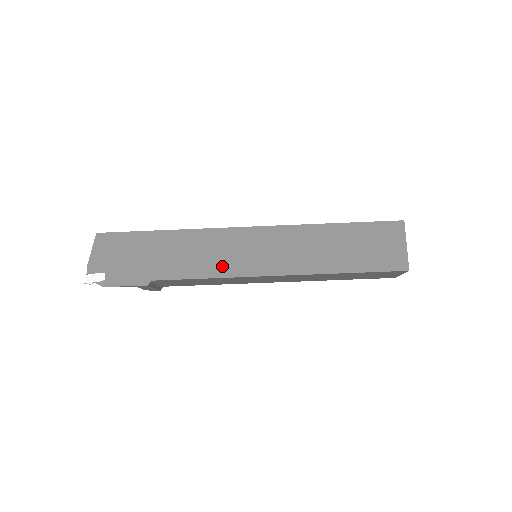
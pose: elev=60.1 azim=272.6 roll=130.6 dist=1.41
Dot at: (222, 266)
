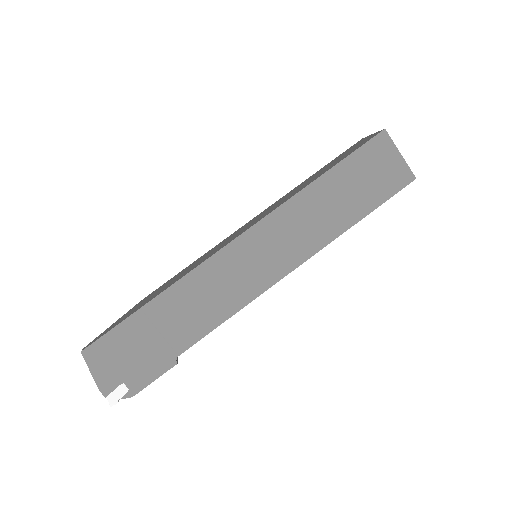
Dot at: (237, 295)
